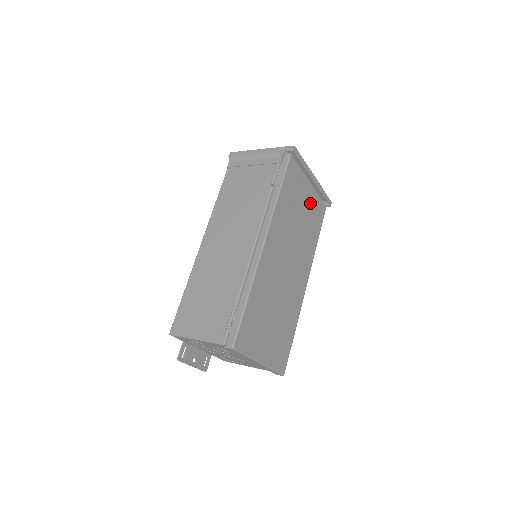
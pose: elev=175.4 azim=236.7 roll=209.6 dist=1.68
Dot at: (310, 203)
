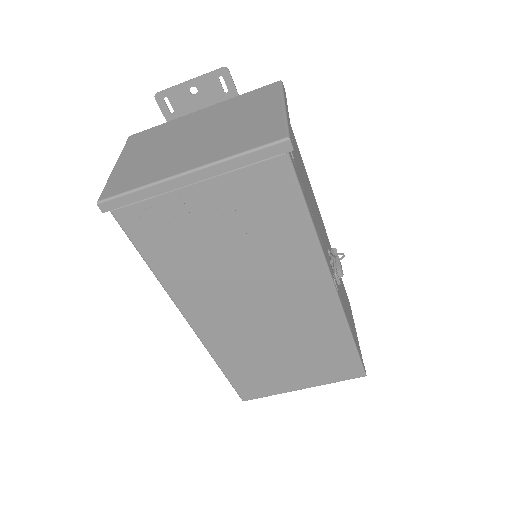
Dot at: (229, 206)
